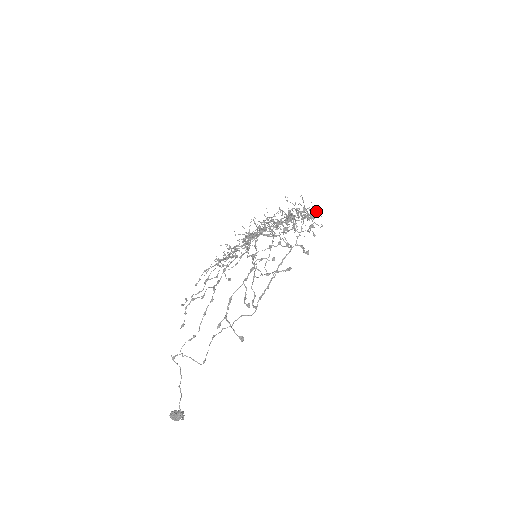
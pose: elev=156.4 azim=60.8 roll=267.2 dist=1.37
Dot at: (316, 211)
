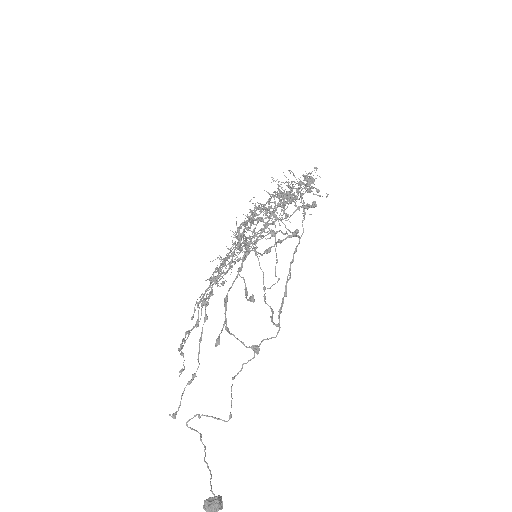
Dot at: (313, 175)
